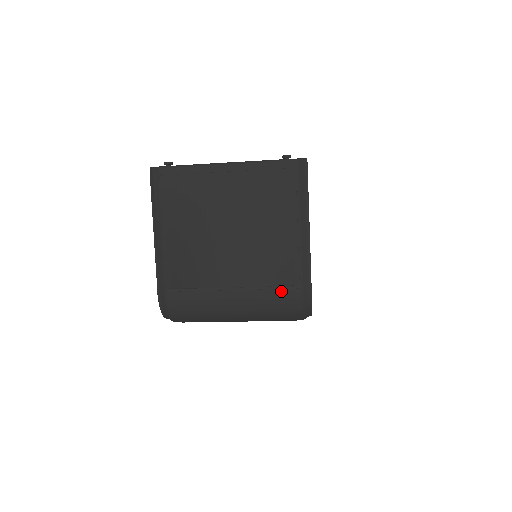
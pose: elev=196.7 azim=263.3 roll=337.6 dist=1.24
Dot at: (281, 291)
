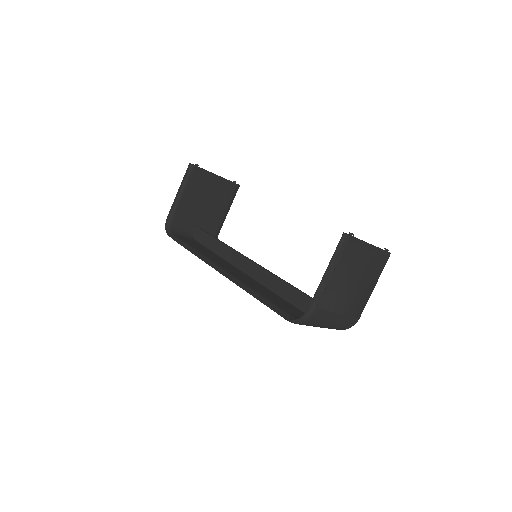
Dot at: (353, 318)
